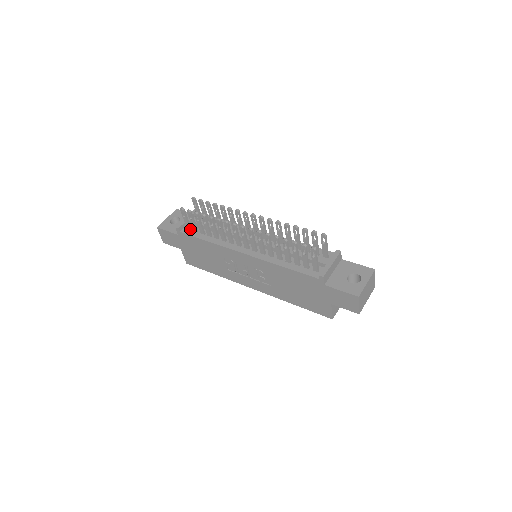
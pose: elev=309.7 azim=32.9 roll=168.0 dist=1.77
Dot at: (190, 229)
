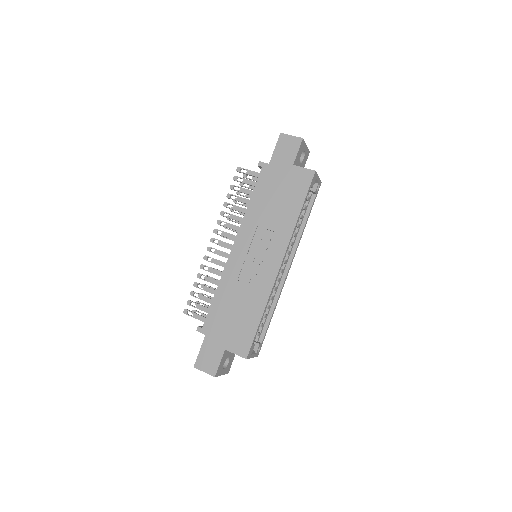
Dot at: occluded
